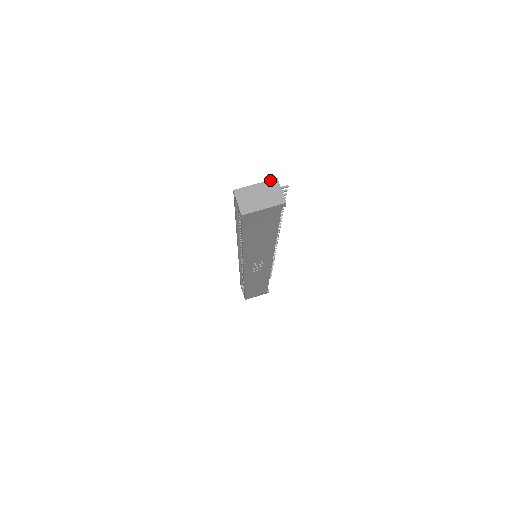
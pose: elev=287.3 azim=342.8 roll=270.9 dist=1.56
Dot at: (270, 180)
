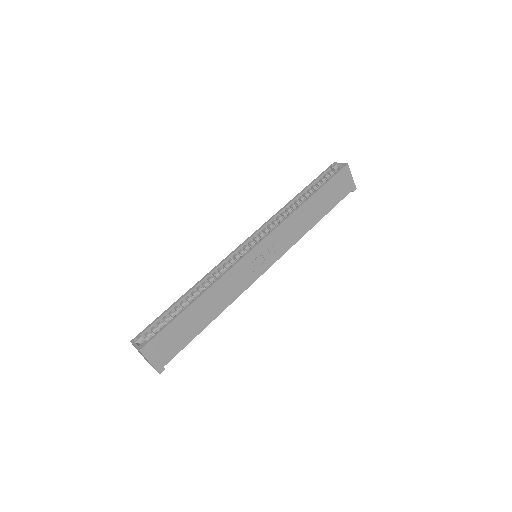
Dot at: occluded
